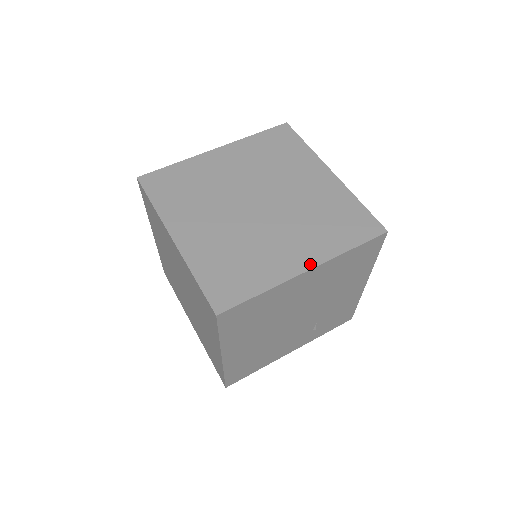
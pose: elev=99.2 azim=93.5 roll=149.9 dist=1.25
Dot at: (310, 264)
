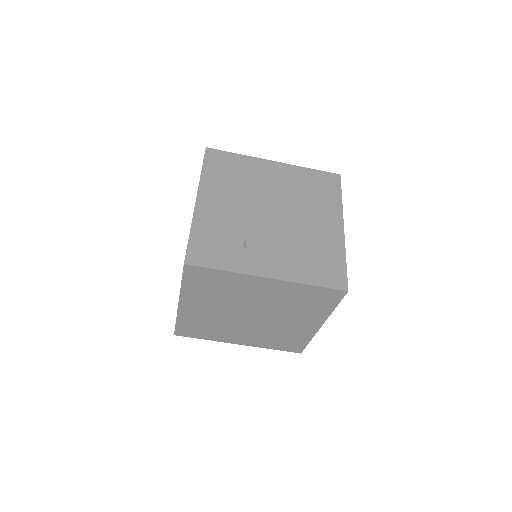
Dot at: (243, 344)
